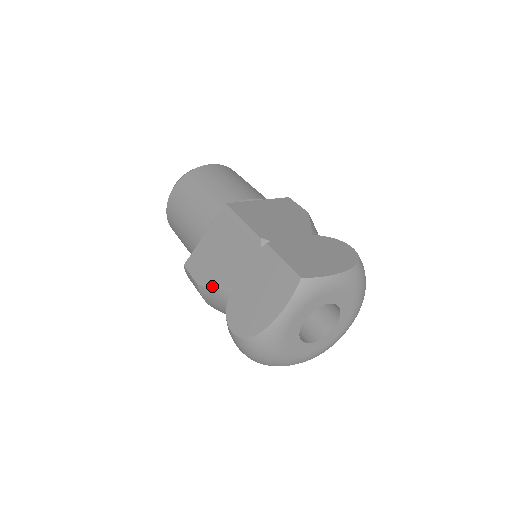
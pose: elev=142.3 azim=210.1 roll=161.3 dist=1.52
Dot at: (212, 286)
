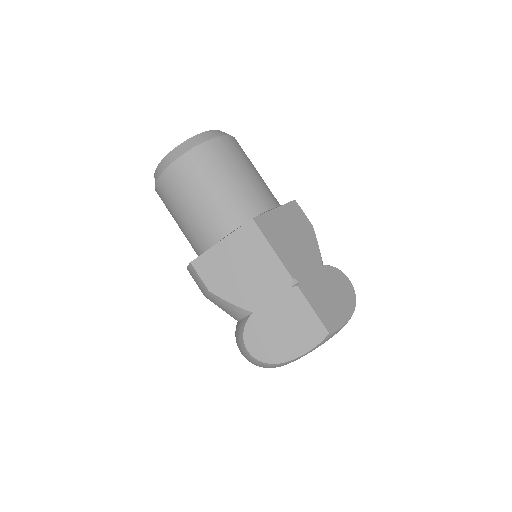
Dot at: (228, 301)
